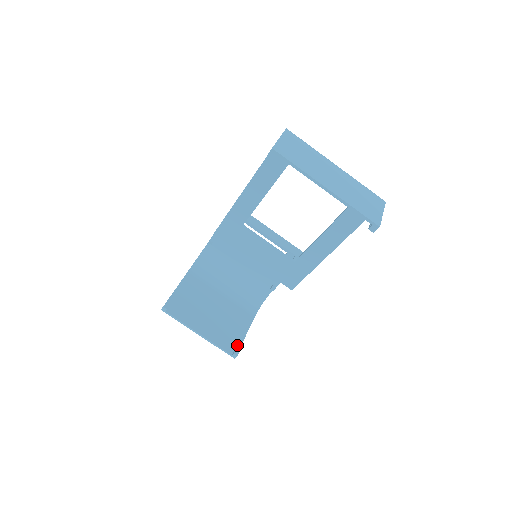
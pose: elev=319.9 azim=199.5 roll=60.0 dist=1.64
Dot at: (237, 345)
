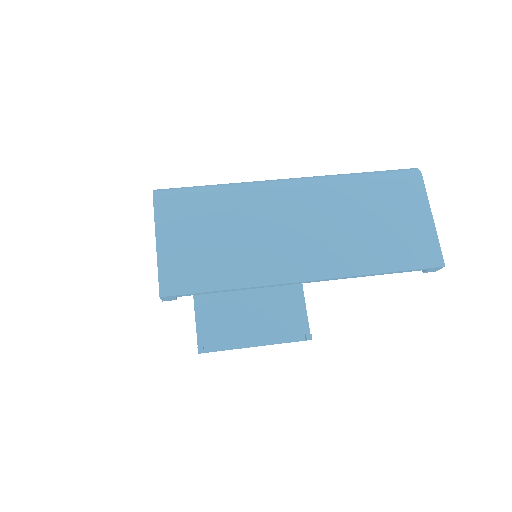
Dot at: (303, 323)
